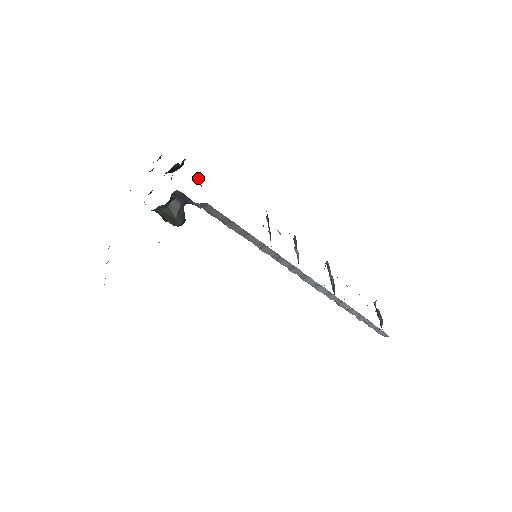
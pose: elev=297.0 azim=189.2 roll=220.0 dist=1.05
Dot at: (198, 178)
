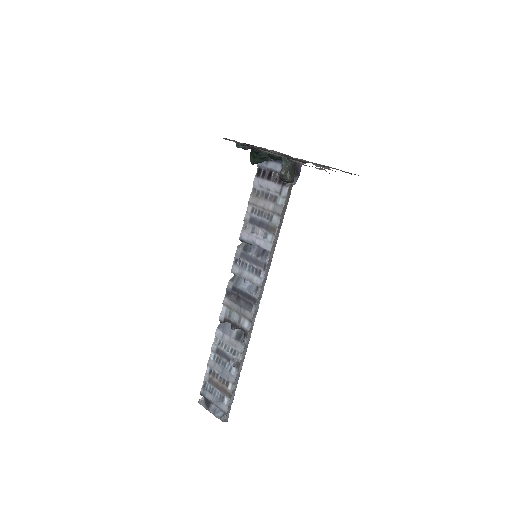
Dot at: (276, 174)
